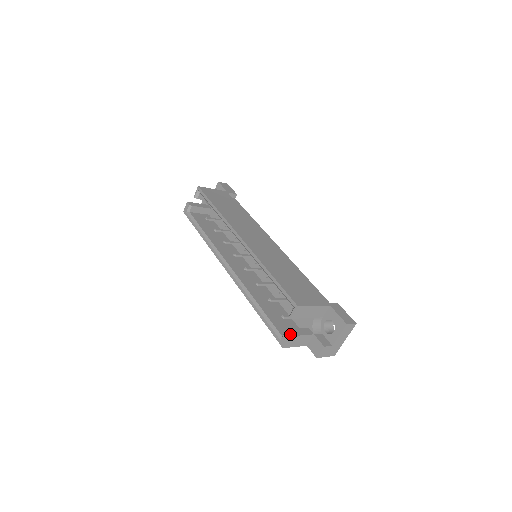
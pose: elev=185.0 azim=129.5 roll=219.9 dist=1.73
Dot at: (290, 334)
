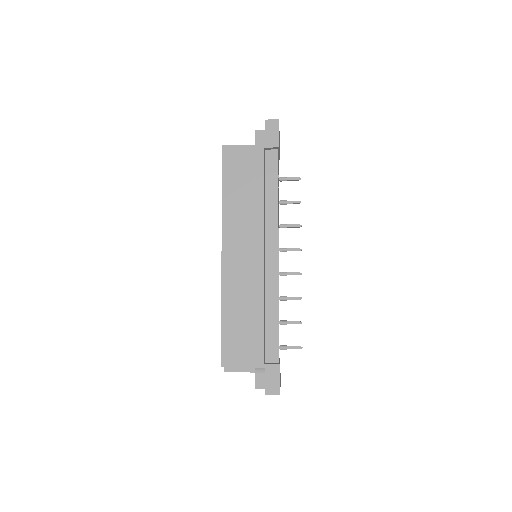
Dot at: (226, 370)
